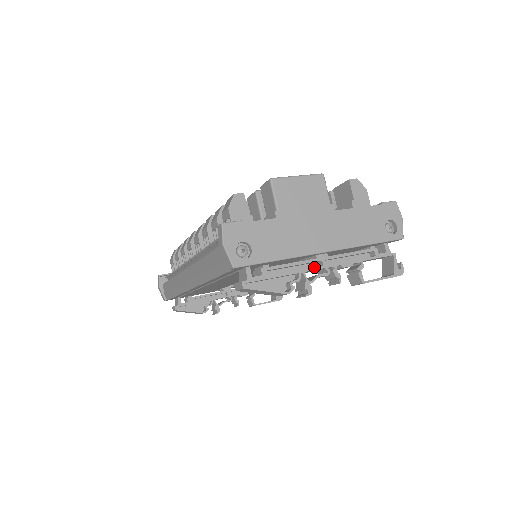
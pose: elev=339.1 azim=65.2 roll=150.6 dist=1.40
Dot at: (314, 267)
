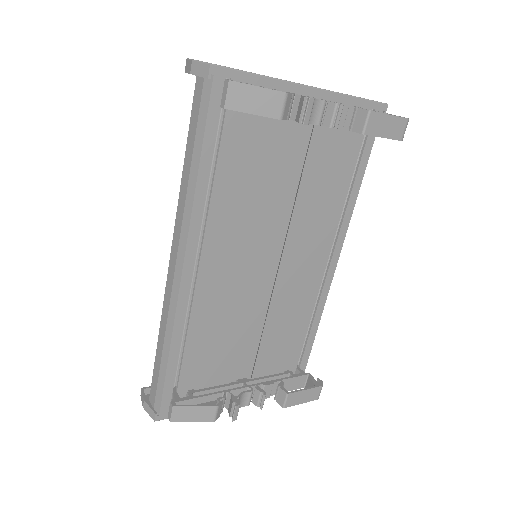
Dot at: occluded
